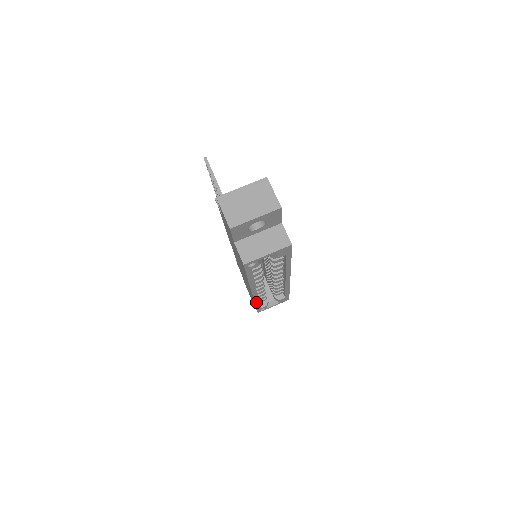
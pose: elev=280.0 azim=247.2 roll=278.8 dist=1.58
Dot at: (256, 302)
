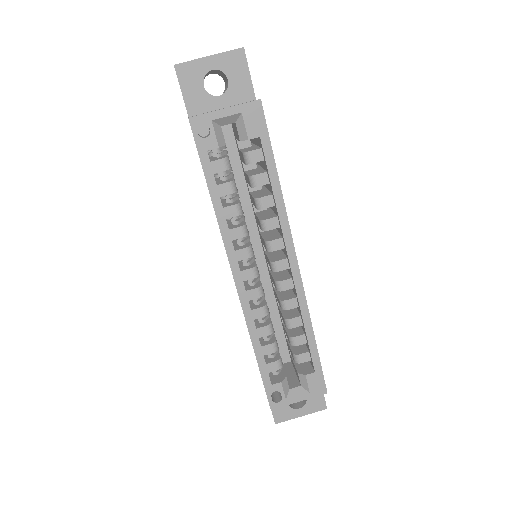
Dot at: (253, 339)
